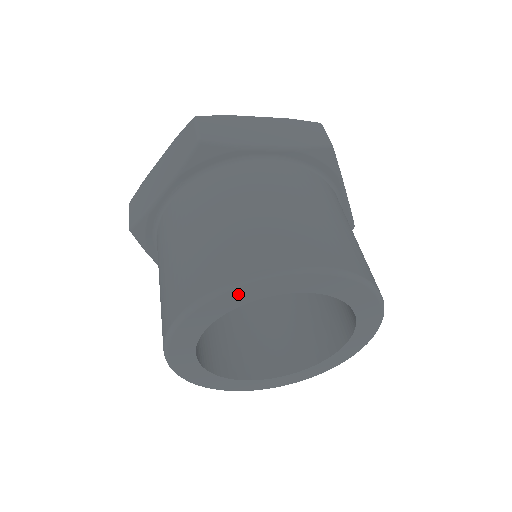
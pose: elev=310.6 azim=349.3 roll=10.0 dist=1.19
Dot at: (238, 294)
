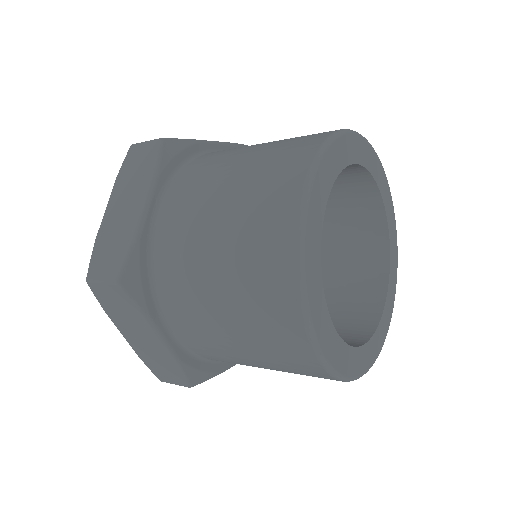
Dot at: (330, 160)
